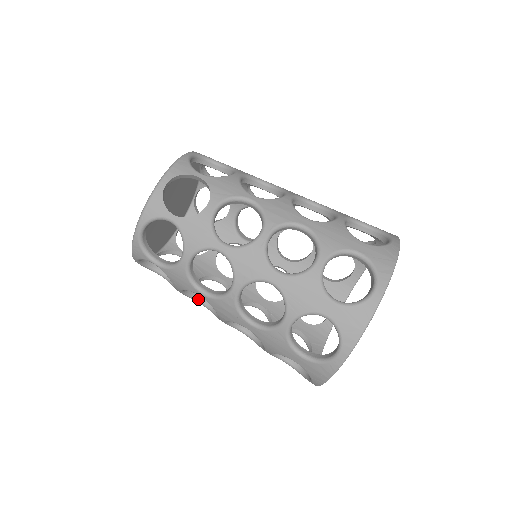
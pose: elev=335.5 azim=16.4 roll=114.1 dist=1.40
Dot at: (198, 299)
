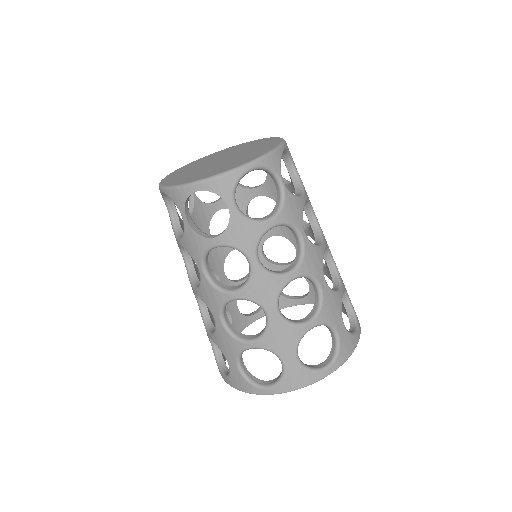
Dot at: occluded
